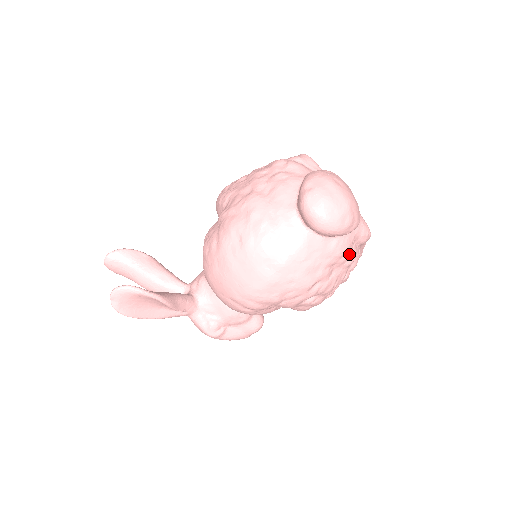
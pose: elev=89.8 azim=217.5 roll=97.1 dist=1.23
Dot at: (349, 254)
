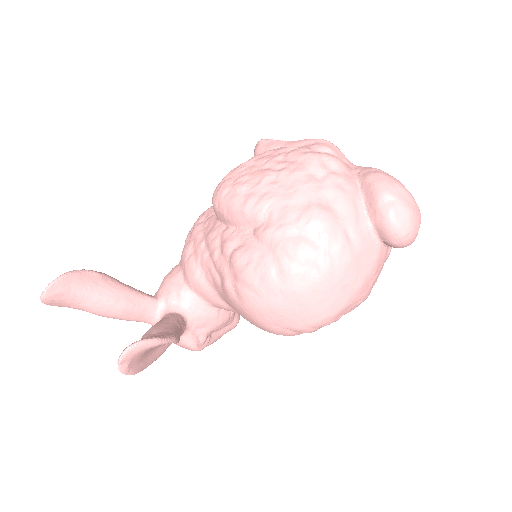
Dot at: occluded
